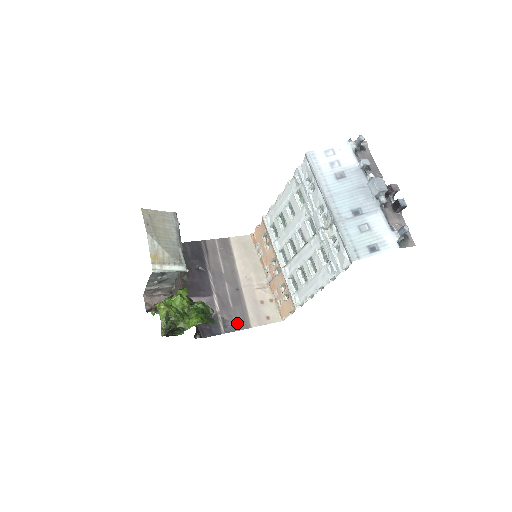
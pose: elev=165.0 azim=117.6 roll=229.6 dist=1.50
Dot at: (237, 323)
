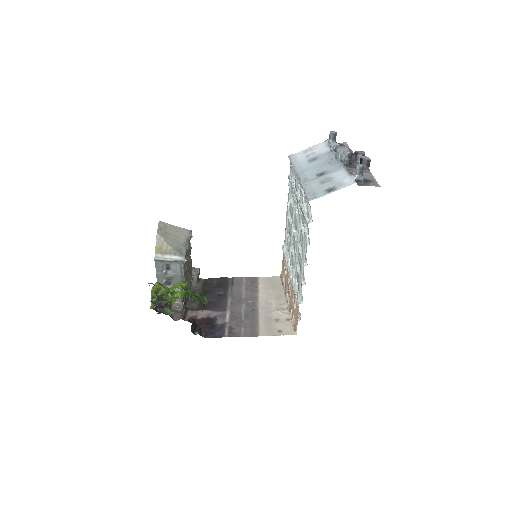
Dot at: (244, 332)
